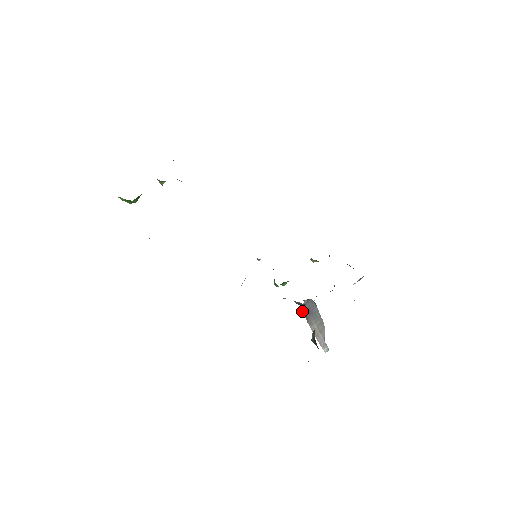
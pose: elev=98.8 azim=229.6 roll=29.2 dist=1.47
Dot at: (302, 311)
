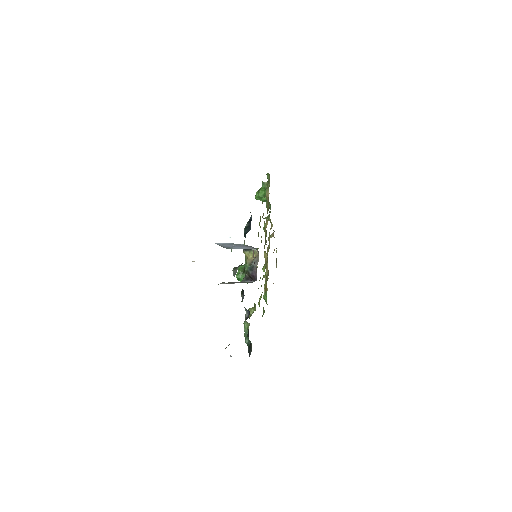
Dot at: (229, 282)
